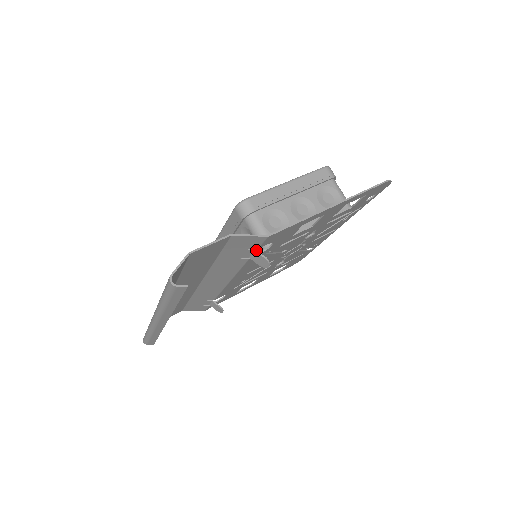
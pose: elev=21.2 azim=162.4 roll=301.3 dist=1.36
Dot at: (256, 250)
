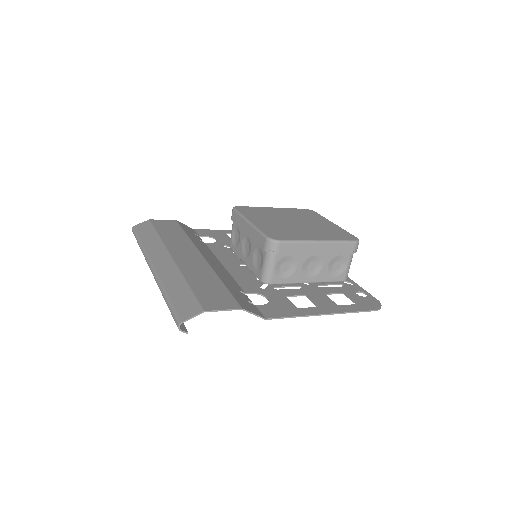
Dot at: (253, 304)
